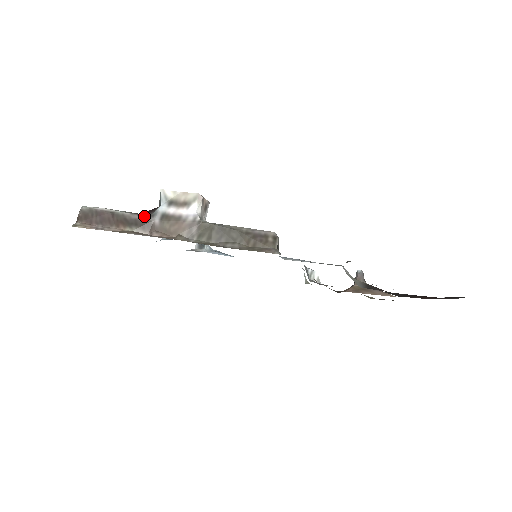
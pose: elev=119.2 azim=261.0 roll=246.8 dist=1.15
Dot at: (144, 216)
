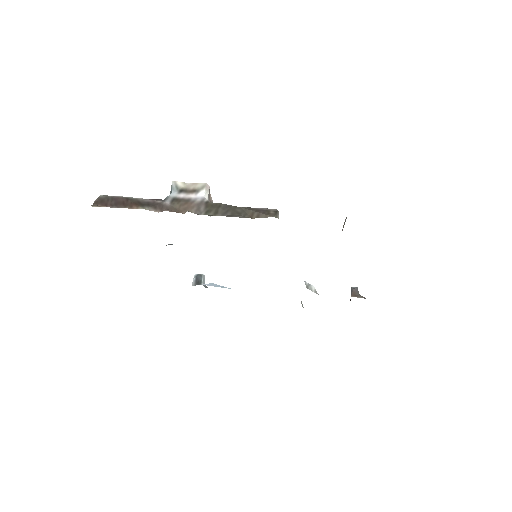
Dot at: (156, 200)
